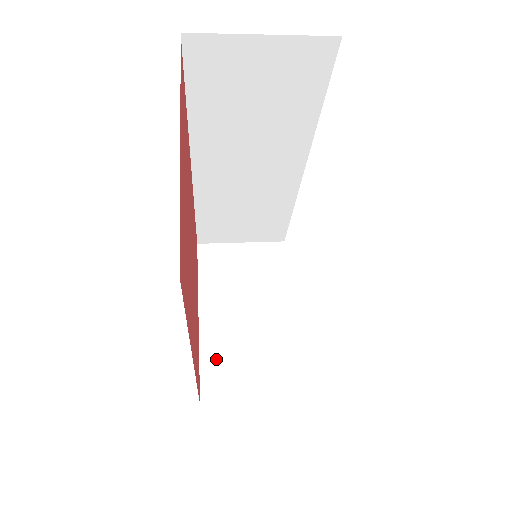
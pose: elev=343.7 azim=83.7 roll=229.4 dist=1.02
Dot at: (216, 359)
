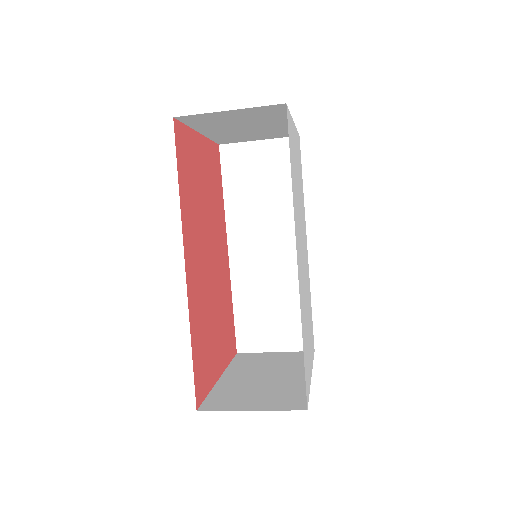
Dot at: (225, 392)
